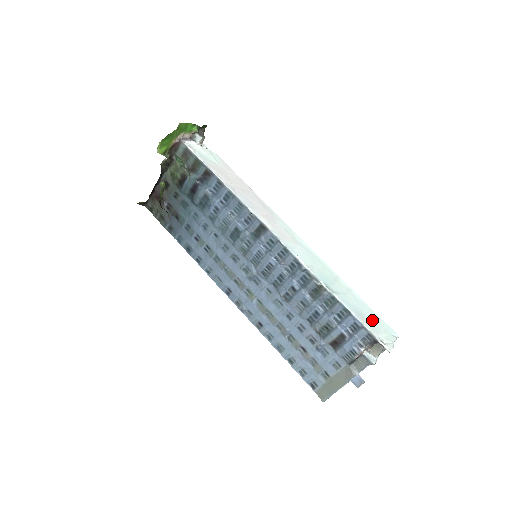
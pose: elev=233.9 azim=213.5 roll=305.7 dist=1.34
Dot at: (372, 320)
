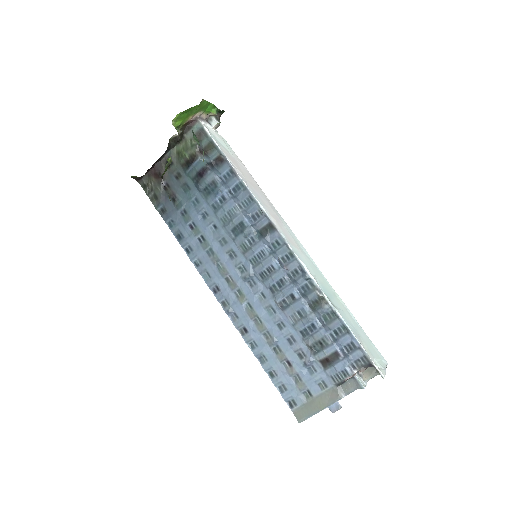
Dot at: (367, 343)
